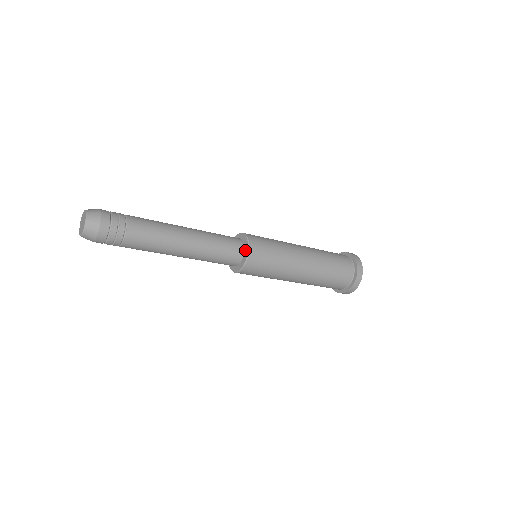
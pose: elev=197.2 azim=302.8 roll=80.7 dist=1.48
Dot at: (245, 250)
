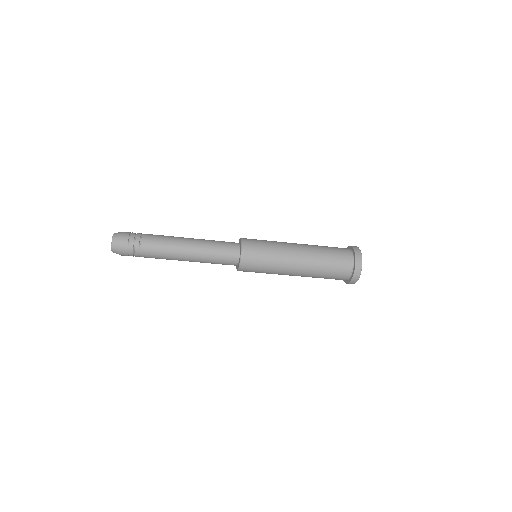
Dot at: (239, 259)
